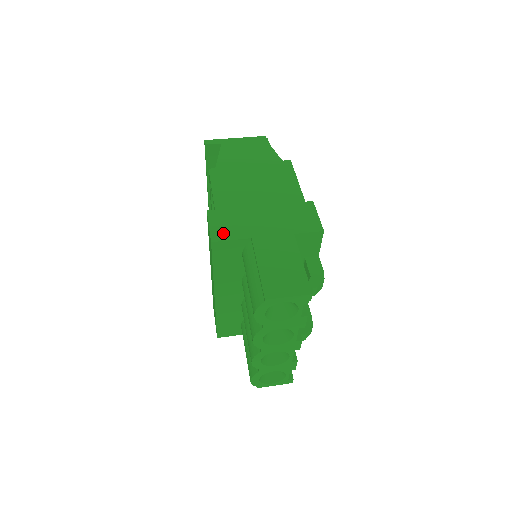
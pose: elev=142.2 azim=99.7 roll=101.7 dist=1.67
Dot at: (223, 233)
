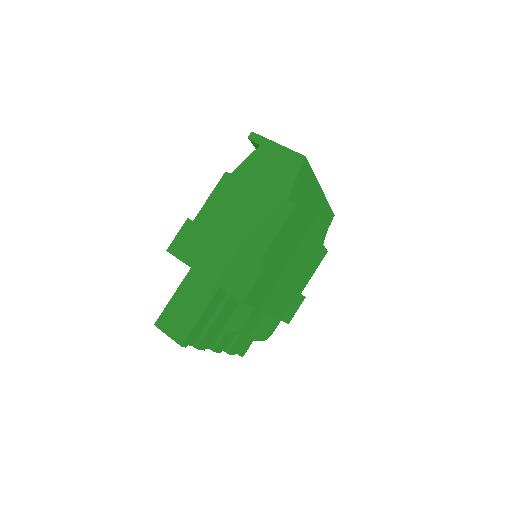
Dot at: (179, 248)
